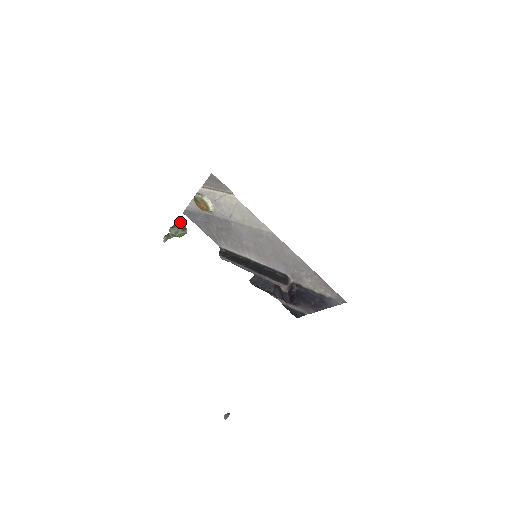
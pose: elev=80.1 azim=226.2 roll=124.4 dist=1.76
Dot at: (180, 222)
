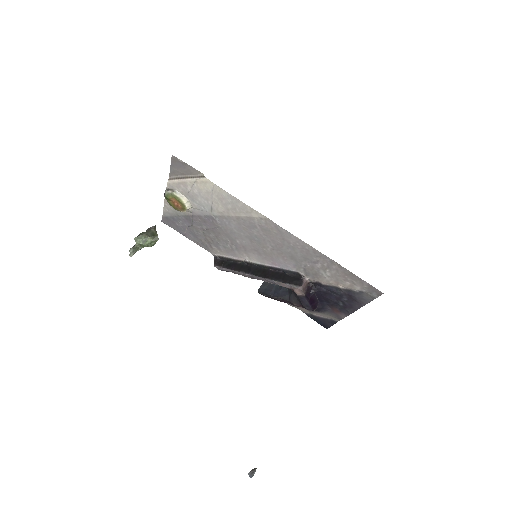
Dot at: (150, 229)
